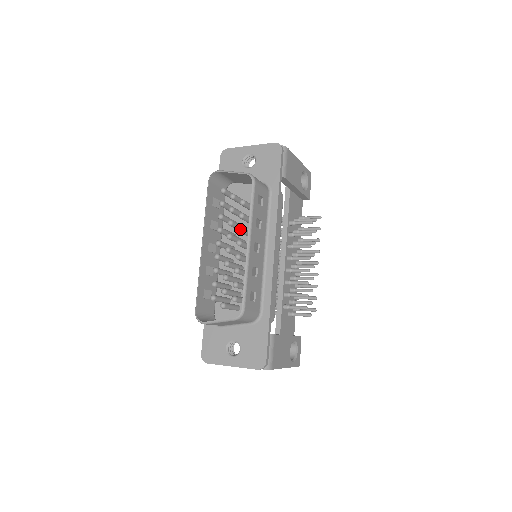
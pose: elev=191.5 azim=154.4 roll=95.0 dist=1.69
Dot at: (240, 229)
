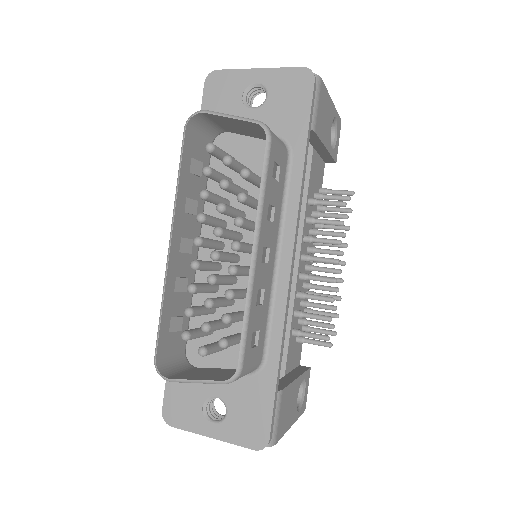
Dot at: (239, 222)
